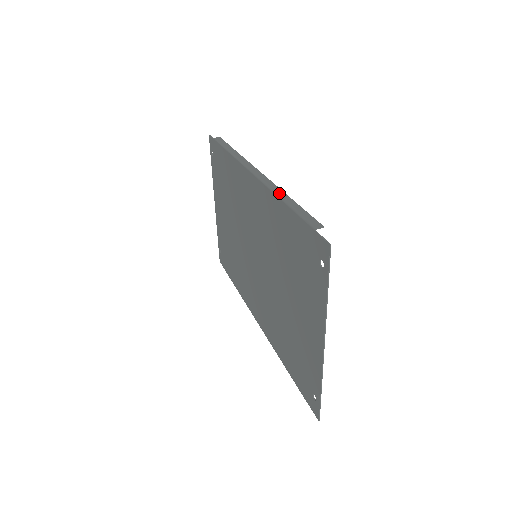
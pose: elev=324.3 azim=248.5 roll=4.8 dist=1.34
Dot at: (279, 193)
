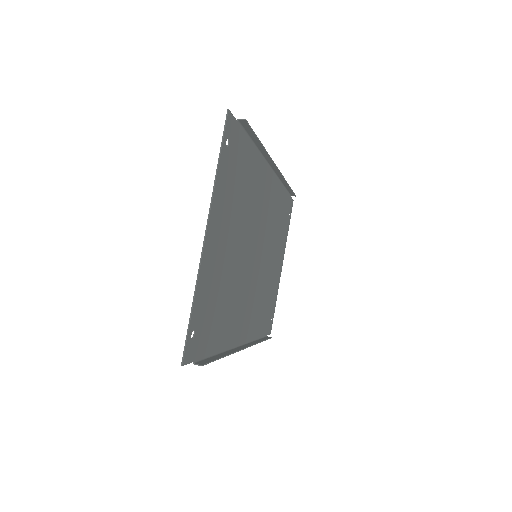
Dot at: (261, 149)
